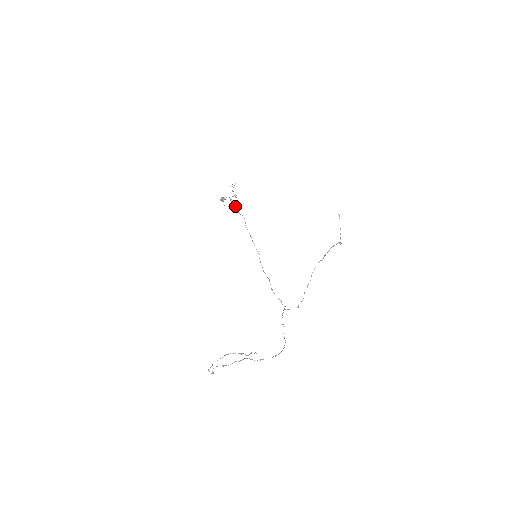
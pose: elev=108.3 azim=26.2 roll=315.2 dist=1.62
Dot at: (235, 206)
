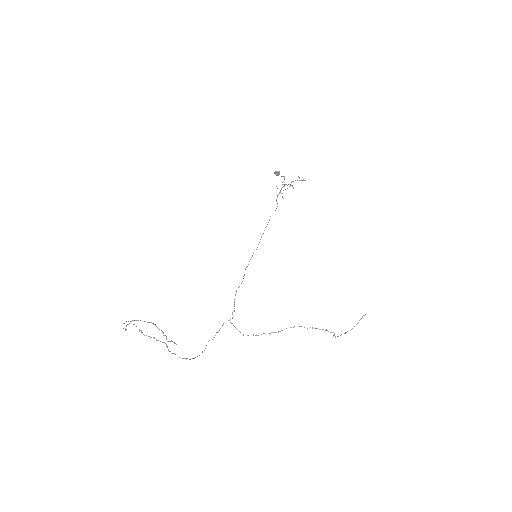
Dot at: occluded
